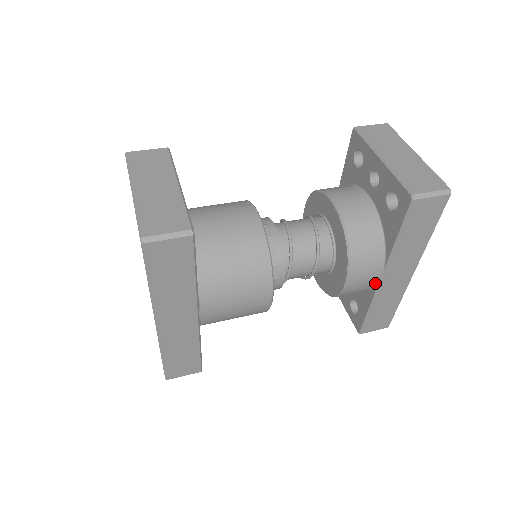
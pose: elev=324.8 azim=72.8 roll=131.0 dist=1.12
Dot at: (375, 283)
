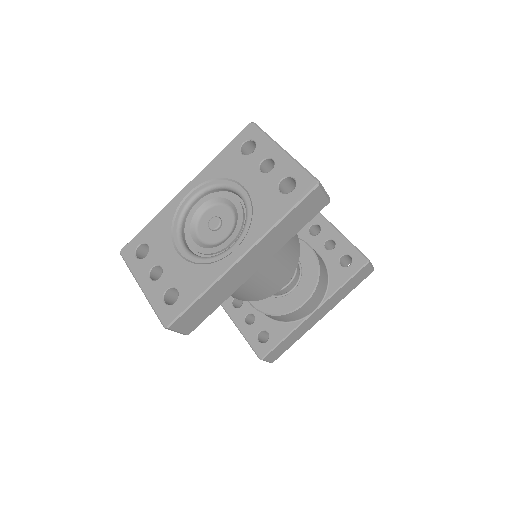
Dot at: (307, 314)
